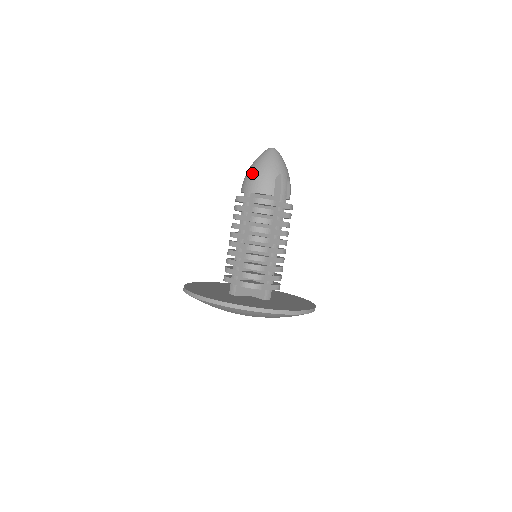
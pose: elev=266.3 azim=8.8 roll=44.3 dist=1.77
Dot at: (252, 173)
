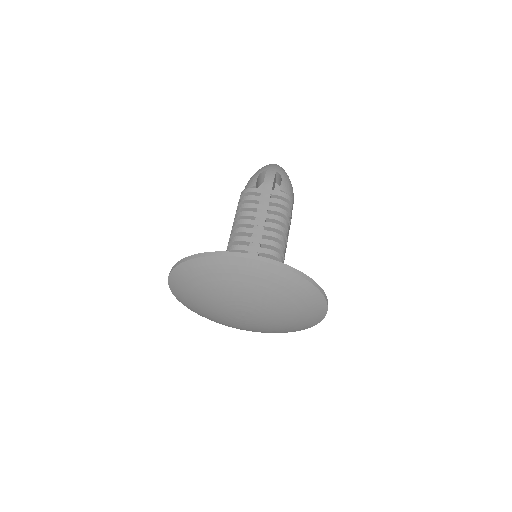
Dot at: occluded
